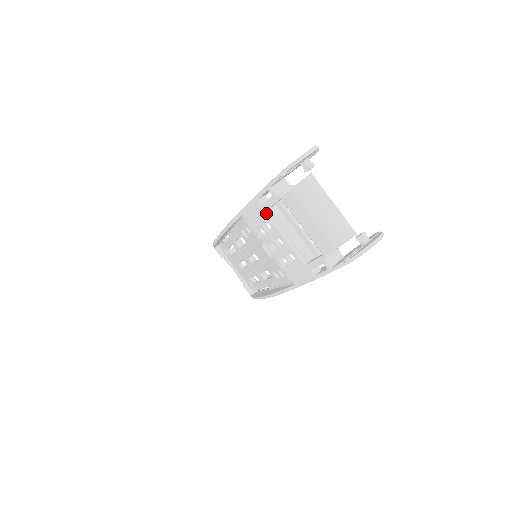
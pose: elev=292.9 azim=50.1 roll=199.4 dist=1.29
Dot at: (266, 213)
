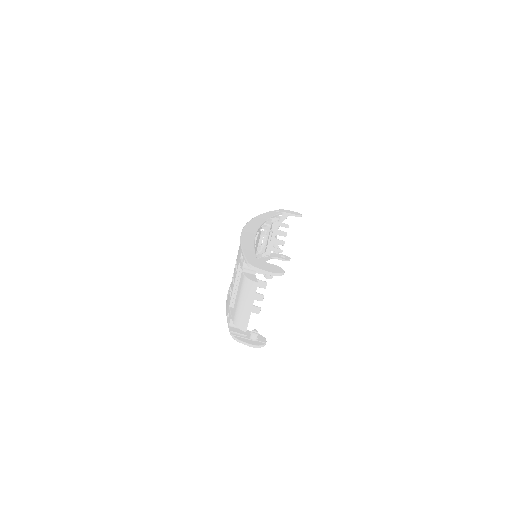
Dot at: (239, 263)
